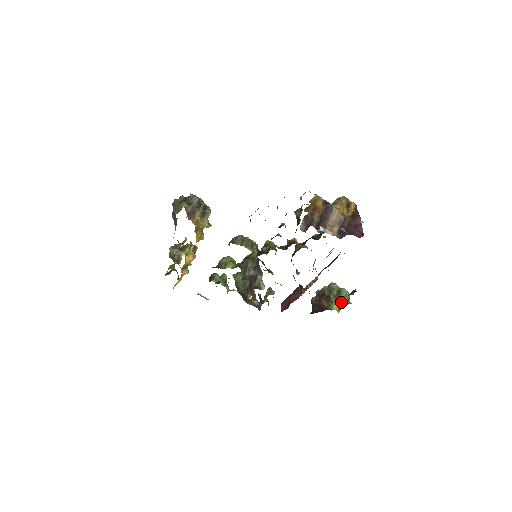
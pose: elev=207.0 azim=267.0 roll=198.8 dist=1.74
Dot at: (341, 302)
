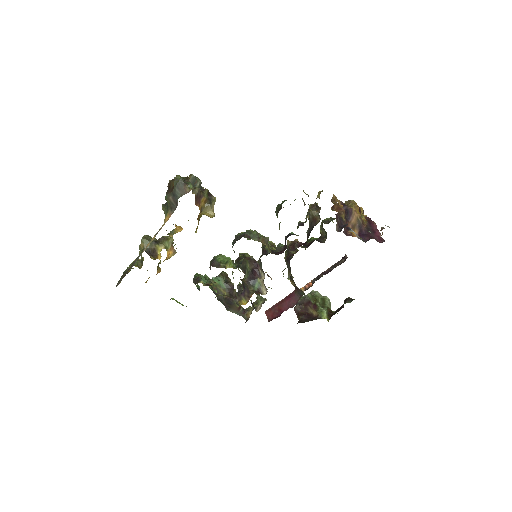
Dot at: (328, 311)
